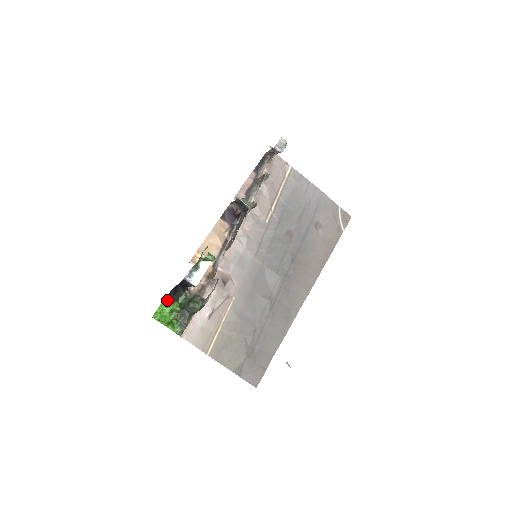
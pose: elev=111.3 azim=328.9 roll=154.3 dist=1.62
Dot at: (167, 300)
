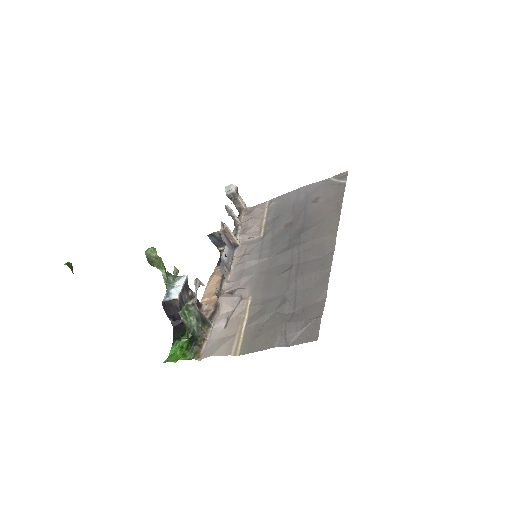
Dot at: (175, 343)
